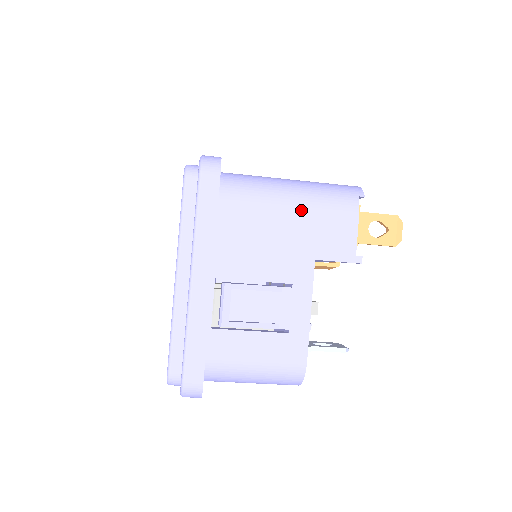
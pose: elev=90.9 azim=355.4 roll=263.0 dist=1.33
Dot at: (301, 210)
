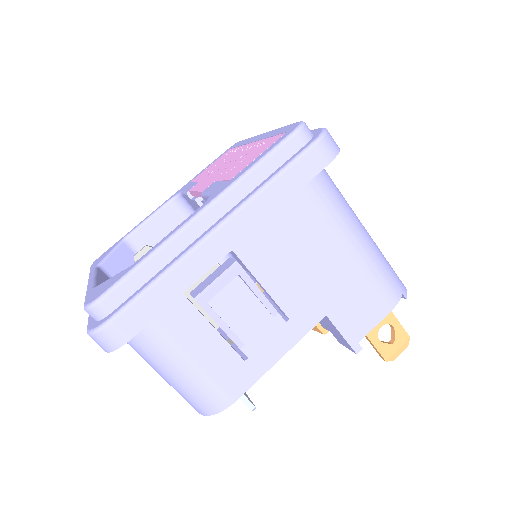
Dot at: (355, 261)
